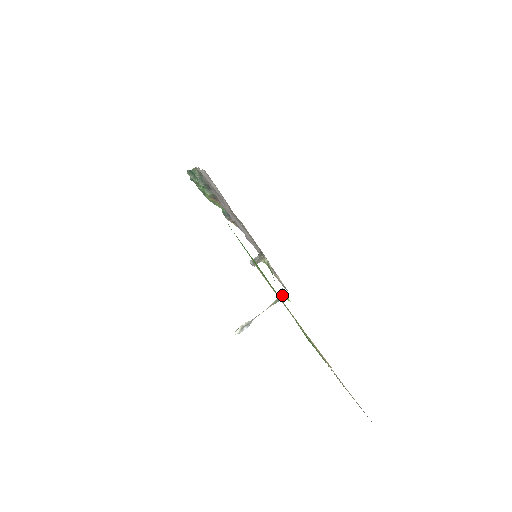
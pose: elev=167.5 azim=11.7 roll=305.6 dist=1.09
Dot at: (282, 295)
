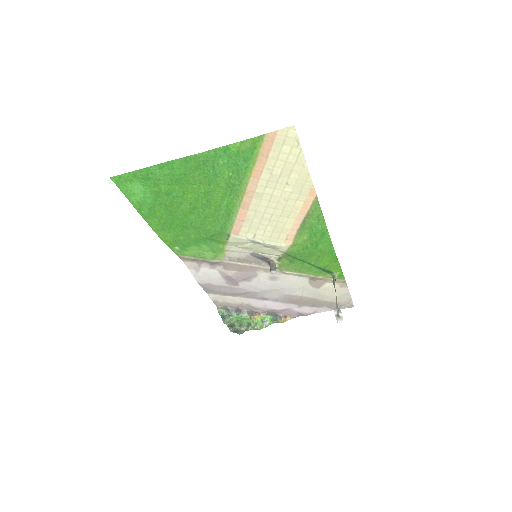
Dot at: occluded
